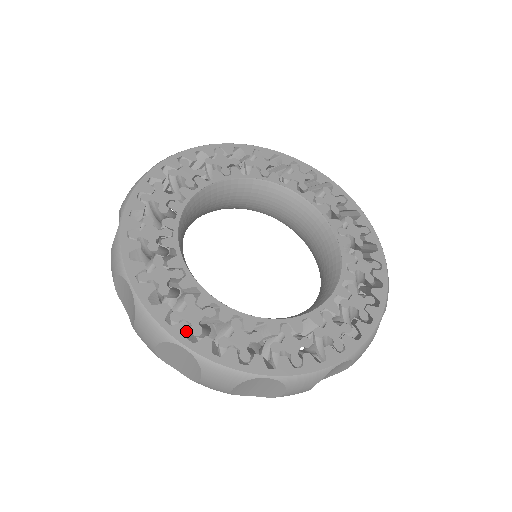
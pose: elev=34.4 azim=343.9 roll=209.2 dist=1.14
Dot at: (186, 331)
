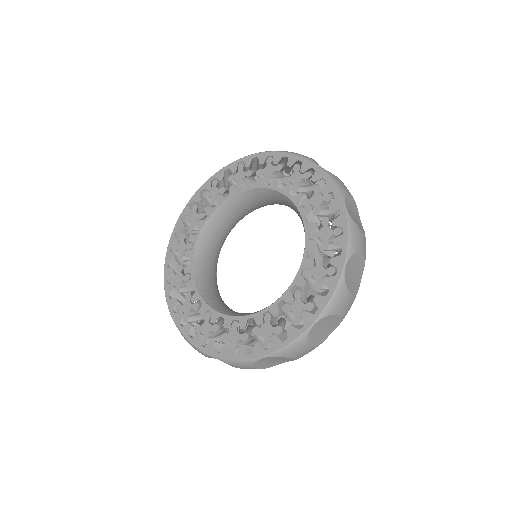
Dot at: (181, 318)
